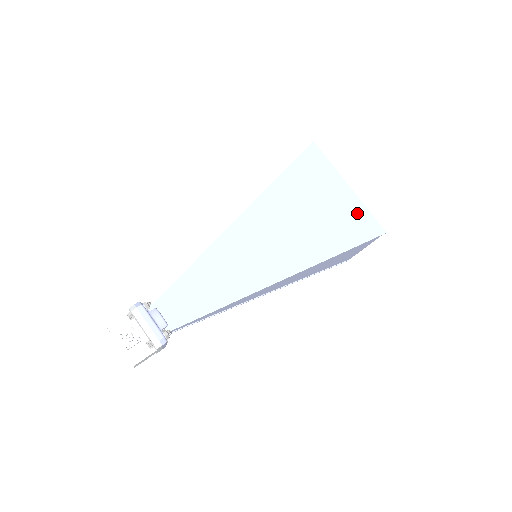
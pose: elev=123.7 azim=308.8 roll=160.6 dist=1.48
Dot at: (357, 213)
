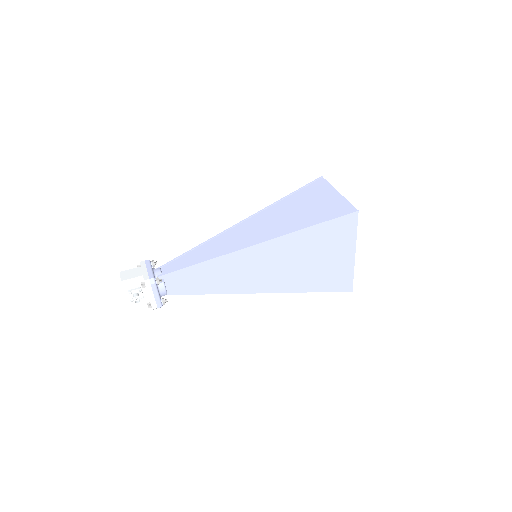
Dot at: (345, 273)
